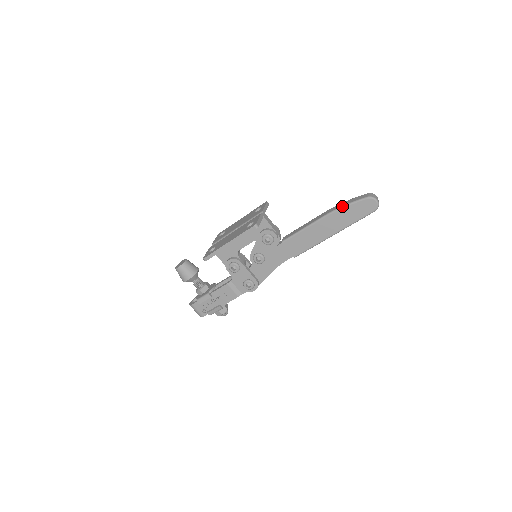
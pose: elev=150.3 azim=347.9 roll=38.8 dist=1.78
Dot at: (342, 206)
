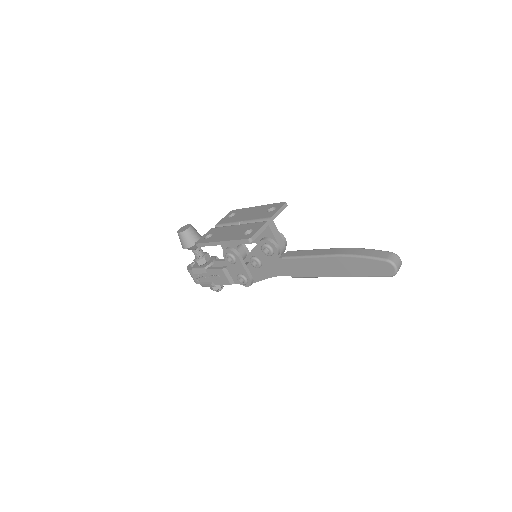
Dot at: (355, 255)
